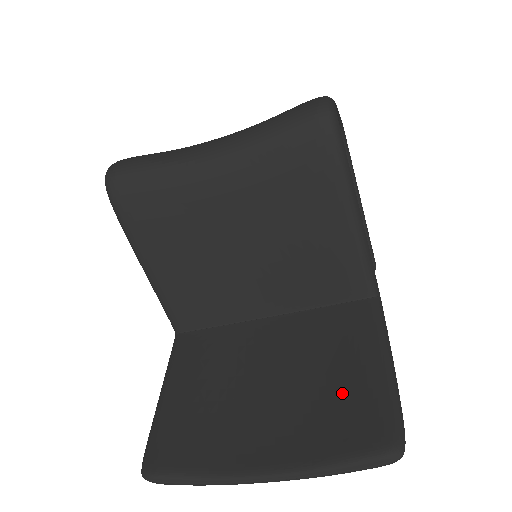
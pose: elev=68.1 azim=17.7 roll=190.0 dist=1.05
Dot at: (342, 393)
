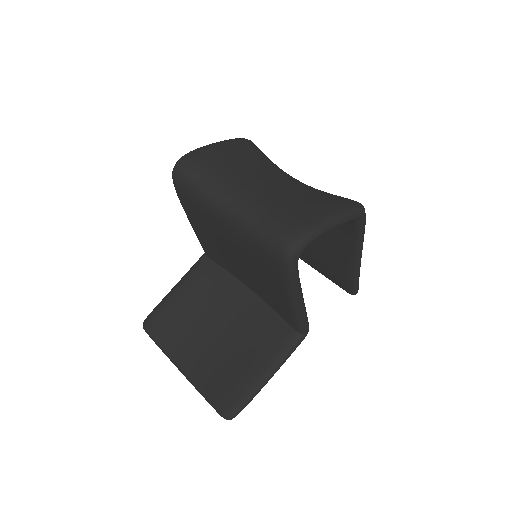
Dot at: (237, 369)
